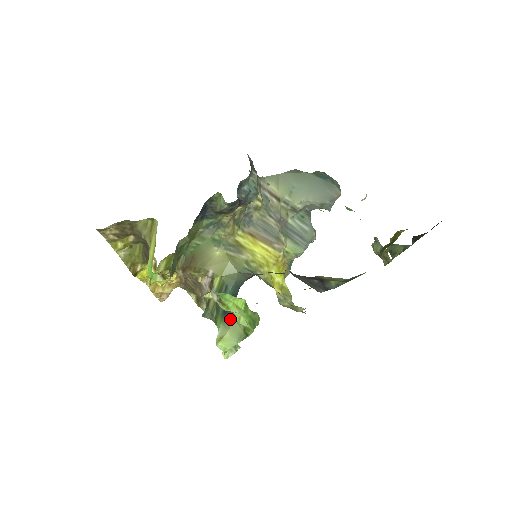
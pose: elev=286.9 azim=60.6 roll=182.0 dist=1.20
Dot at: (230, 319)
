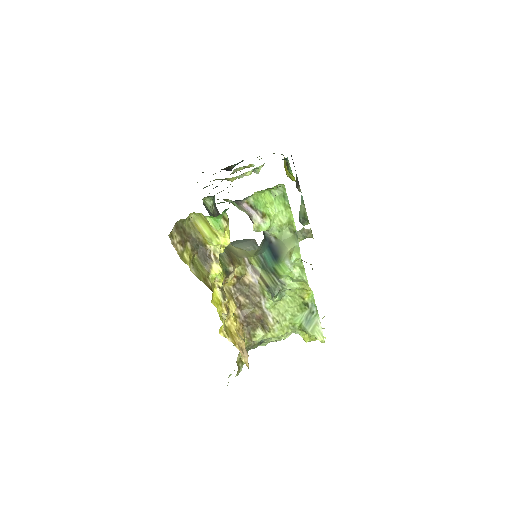
Dot at: (281, 248)
